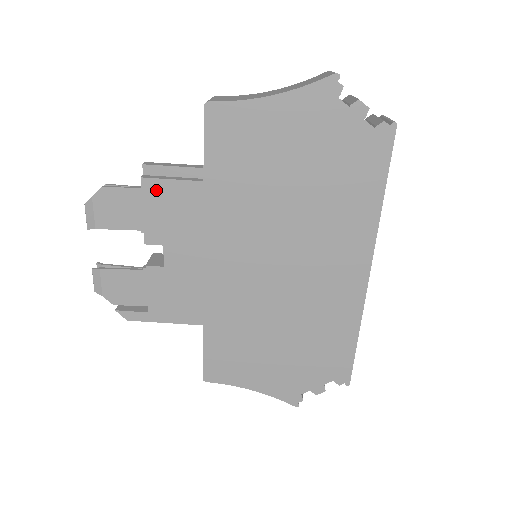
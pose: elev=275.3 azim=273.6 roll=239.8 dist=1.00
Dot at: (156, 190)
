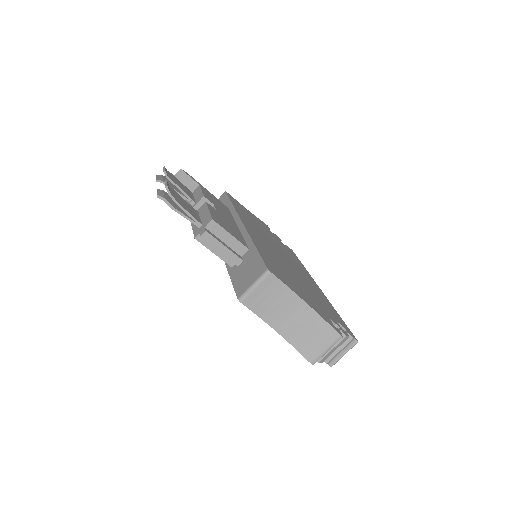
Dot at: occluded
